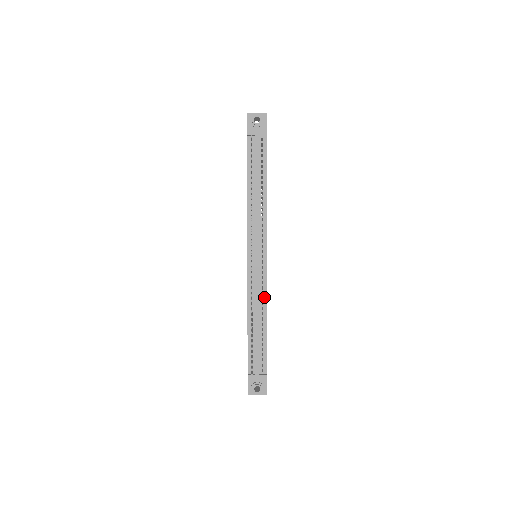
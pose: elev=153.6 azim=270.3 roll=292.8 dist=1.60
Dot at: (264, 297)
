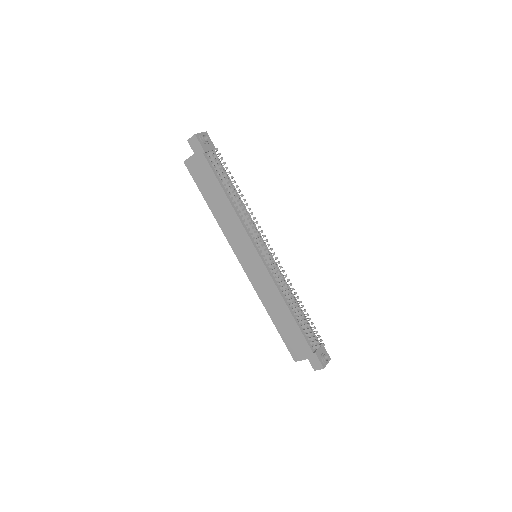
Dot at: (285, 283)
